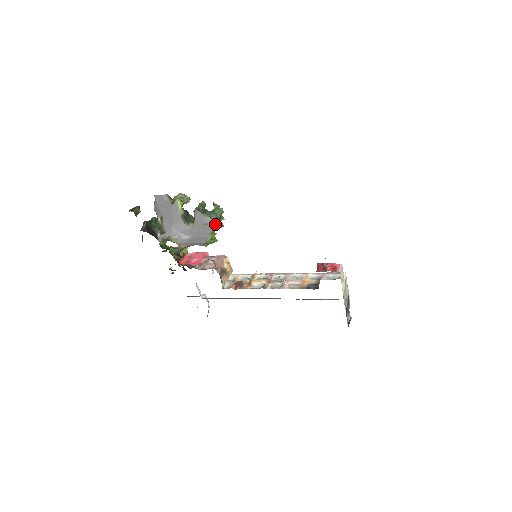
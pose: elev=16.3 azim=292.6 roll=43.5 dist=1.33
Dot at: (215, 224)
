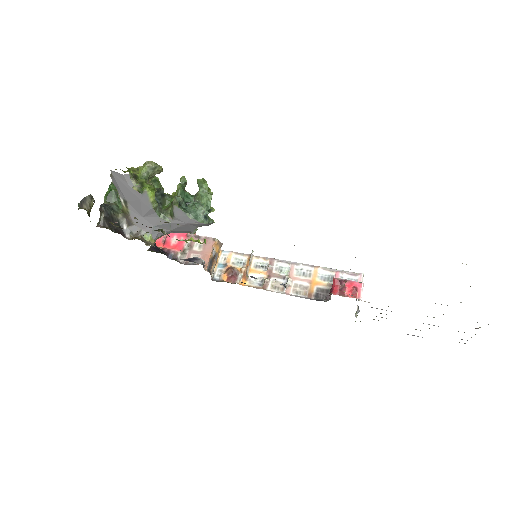
Dot at: (205, 241)
